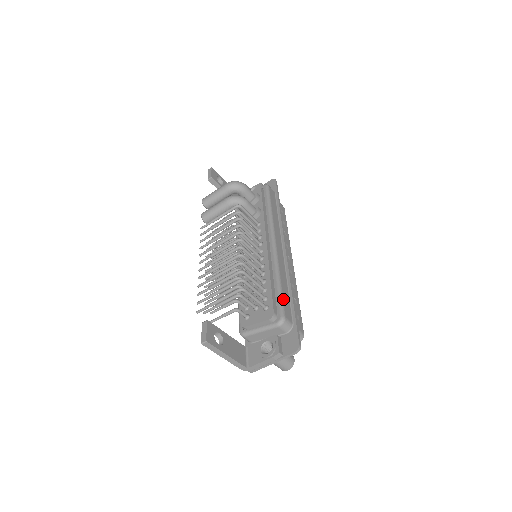
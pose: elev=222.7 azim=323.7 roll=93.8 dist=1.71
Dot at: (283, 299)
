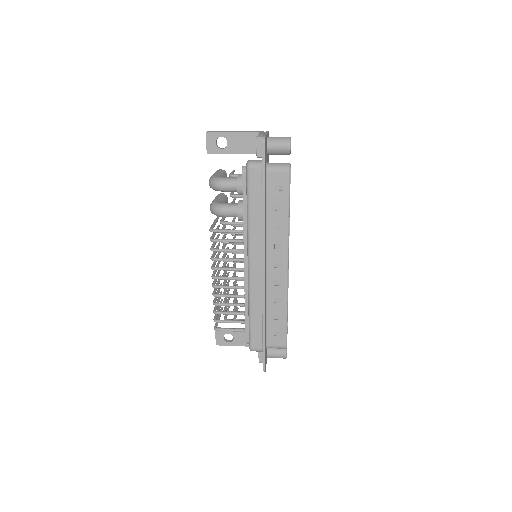
Dot at: (251, 332)
